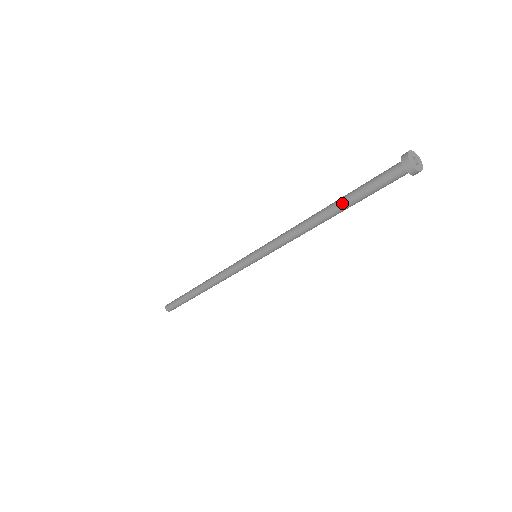
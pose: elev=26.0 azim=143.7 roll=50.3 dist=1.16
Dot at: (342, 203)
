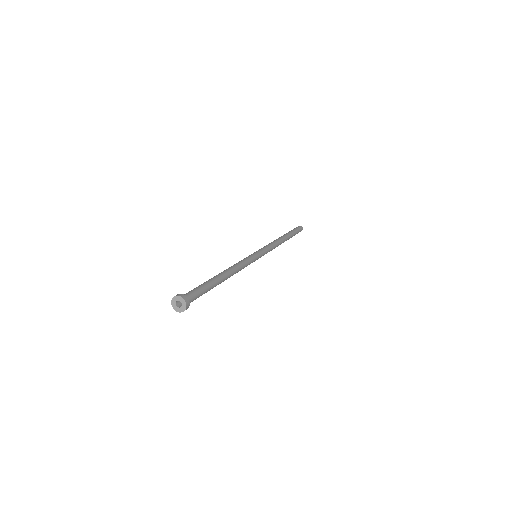
Dot at: occluded
